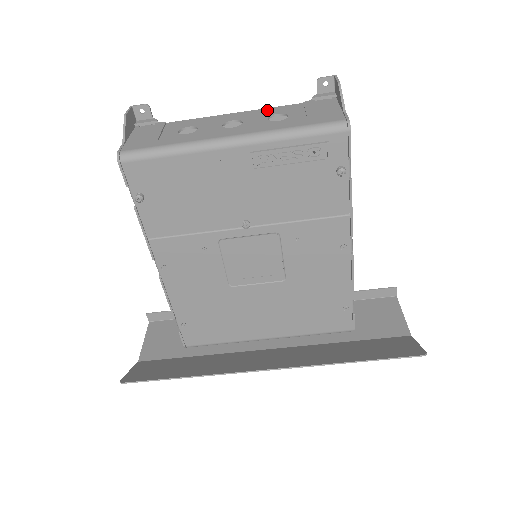
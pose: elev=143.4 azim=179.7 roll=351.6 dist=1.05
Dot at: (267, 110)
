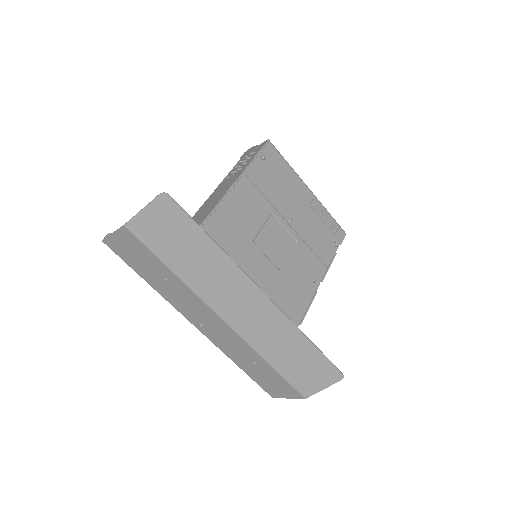
Dot at: occluded
